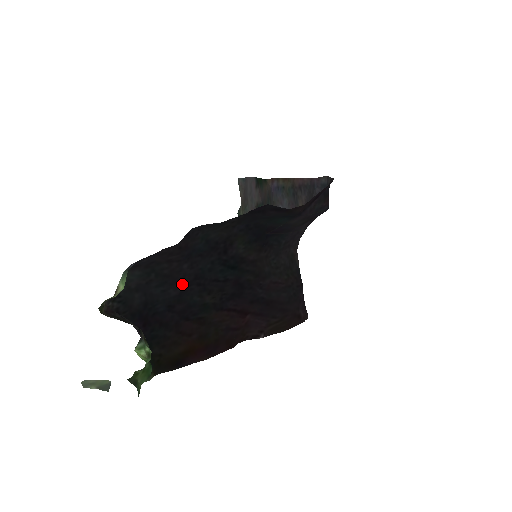
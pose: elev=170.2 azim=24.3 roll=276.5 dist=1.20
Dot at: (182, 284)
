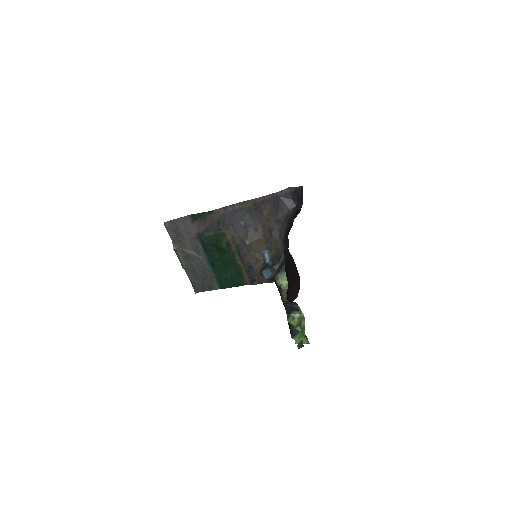
Dot at: occluded
